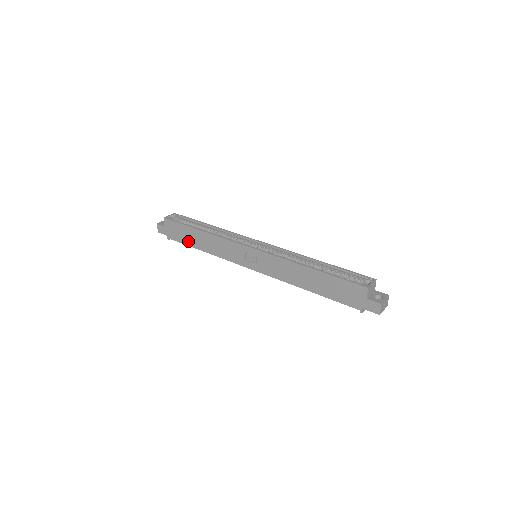
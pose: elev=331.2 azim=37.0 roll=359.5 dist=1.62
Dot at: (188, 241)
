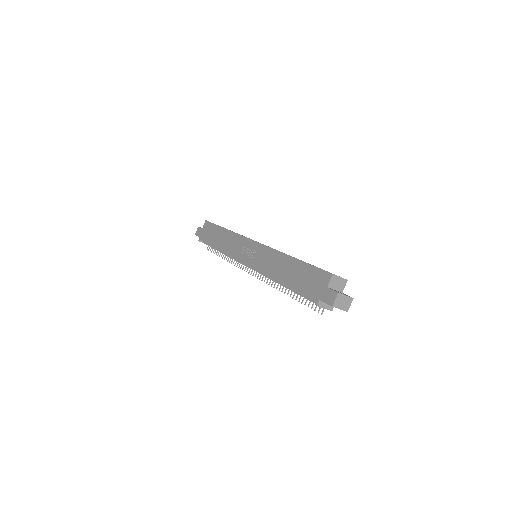
Dot at: (212, 240)
